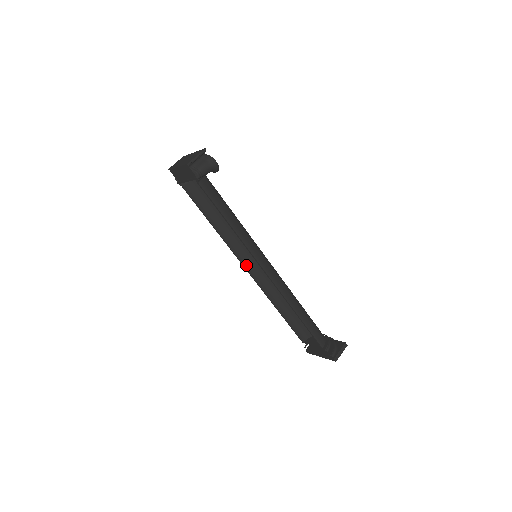
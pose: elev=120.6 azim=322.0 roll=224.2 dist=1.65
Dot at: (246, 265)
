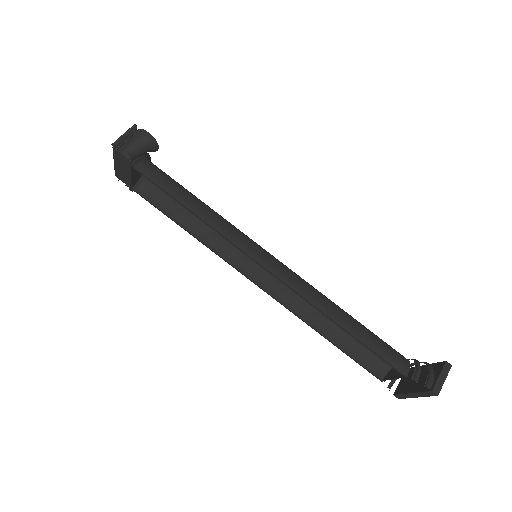
Dot at: (251, 276)
